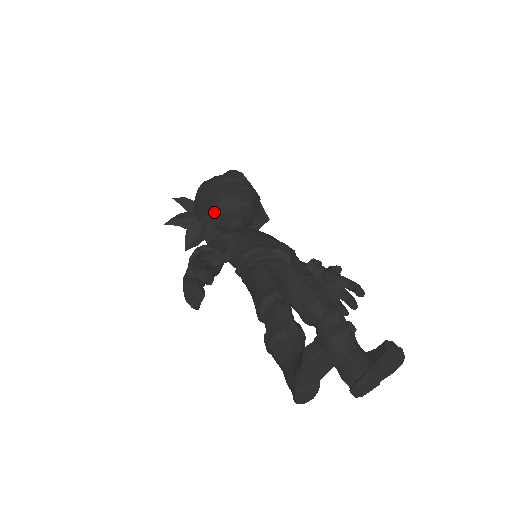
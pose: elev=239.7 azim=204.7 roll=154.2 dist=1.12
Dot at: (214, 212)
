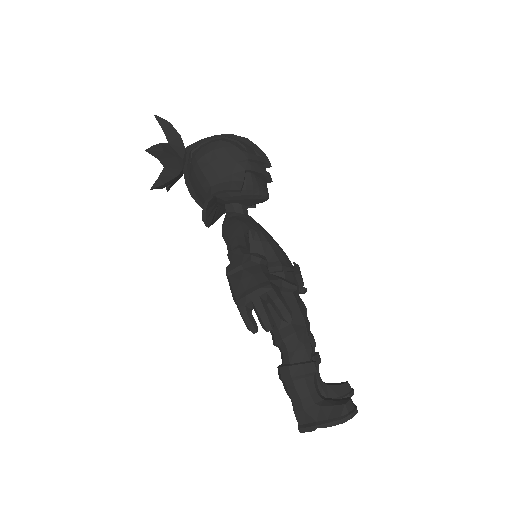
Dot at: occluded
